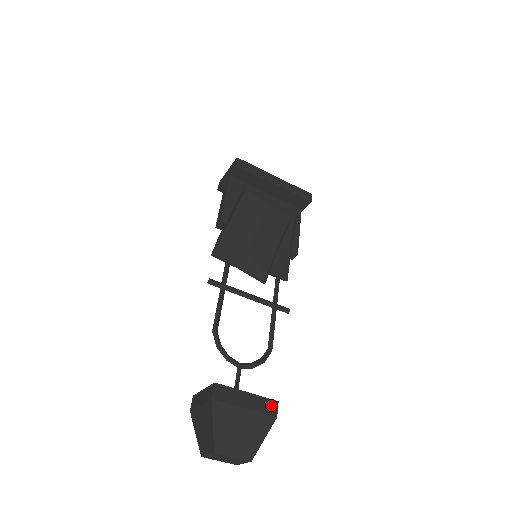
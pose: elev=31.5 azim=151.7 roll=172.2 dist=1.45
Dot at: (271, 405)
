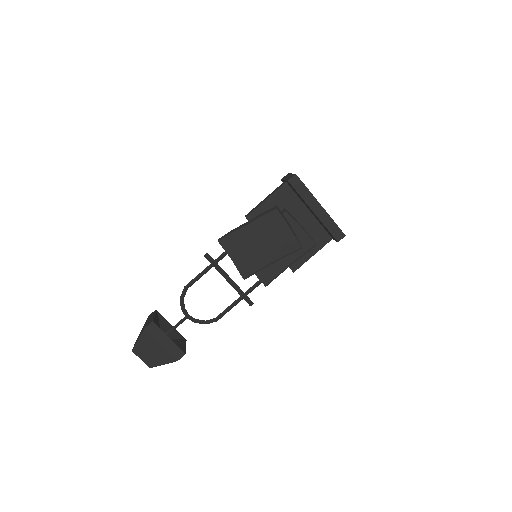
Dot at: (179, 353)
